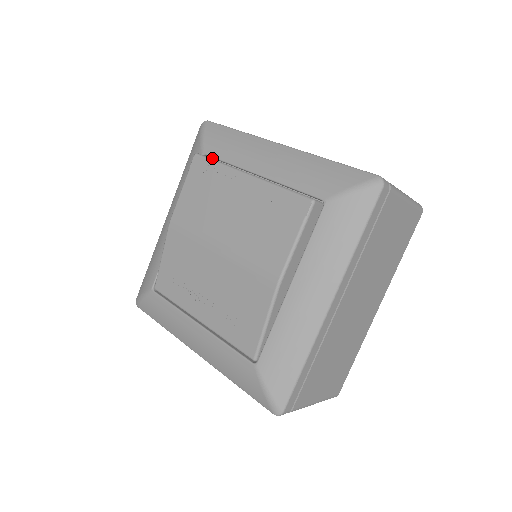
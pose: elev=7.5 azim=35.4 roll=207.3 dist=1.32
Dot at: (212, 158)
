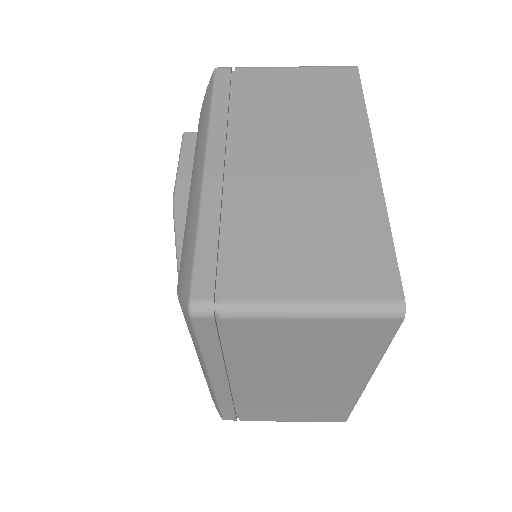
Dot at: occluded
